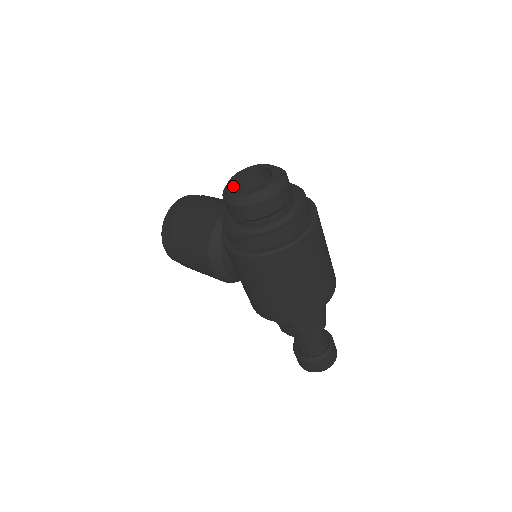
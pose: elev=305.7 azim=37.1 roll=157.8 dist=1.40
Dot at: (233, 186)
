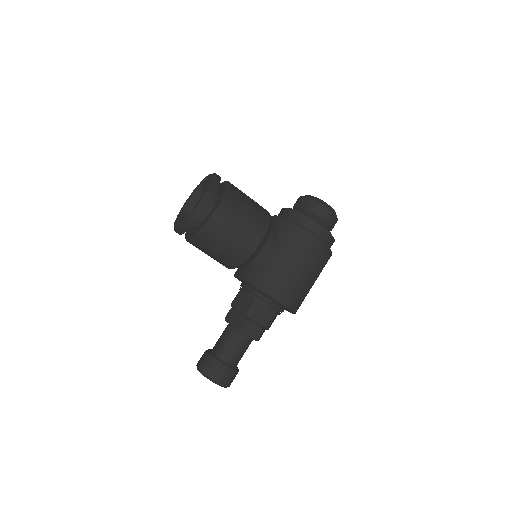
Dot at: occluded
